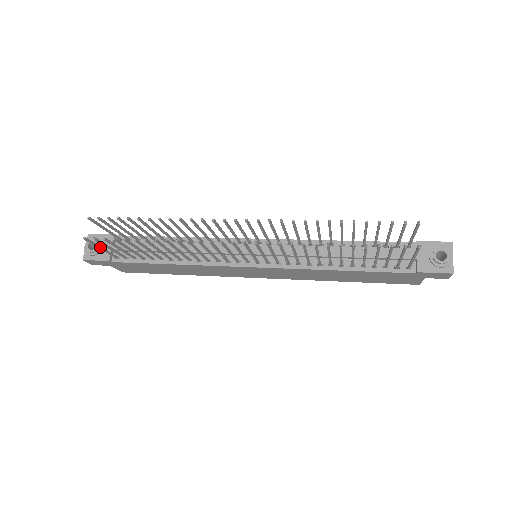
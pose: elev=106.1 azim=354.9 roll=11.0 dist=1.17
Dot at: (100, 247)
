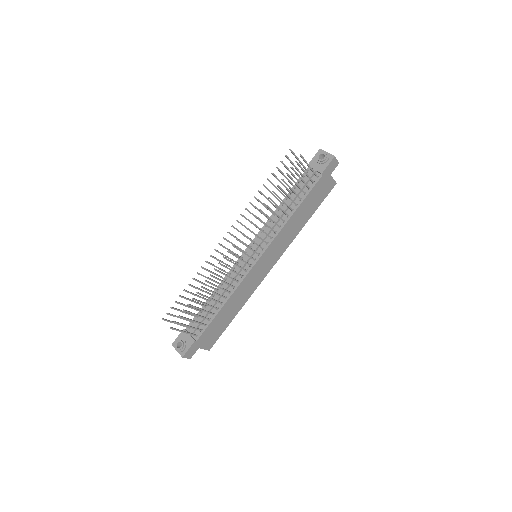
Dot at: (182, 331)
